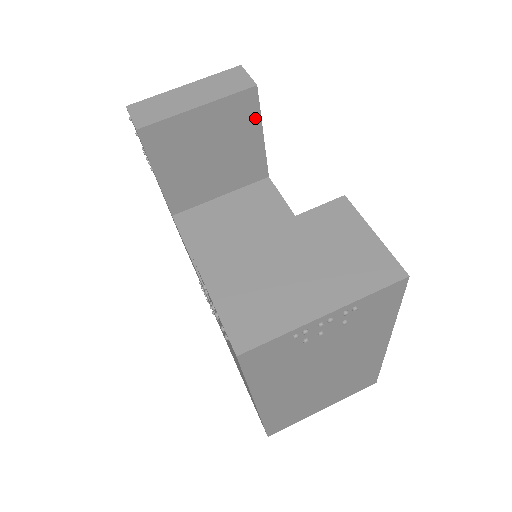
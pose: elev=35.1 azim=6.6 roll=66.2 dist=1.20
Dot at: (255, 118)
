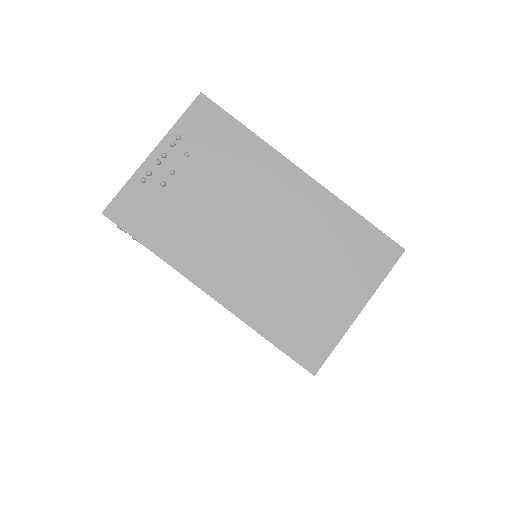
Dot at: occluded
